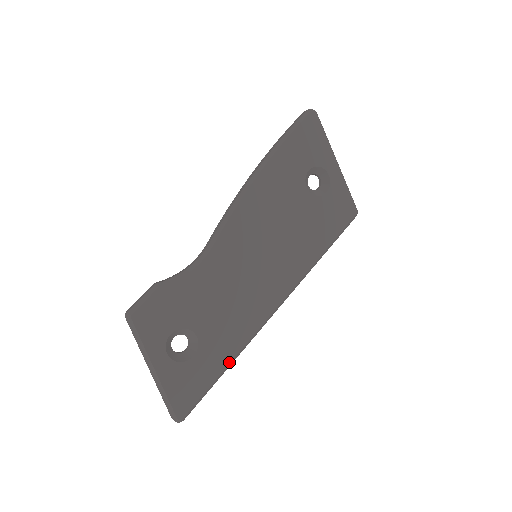
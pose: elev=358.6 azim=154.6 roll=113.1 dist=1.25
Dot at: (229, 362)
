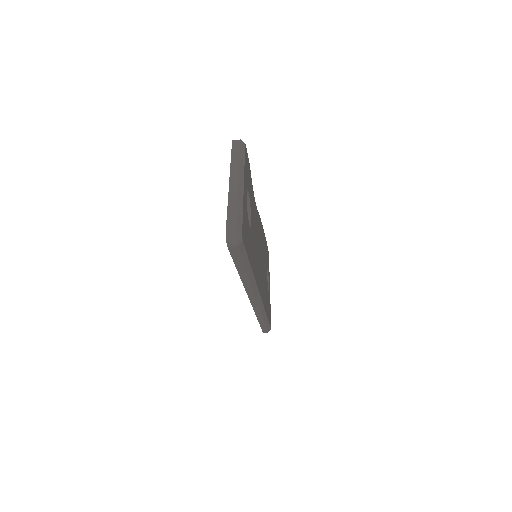
Dot at: (253, 272)
